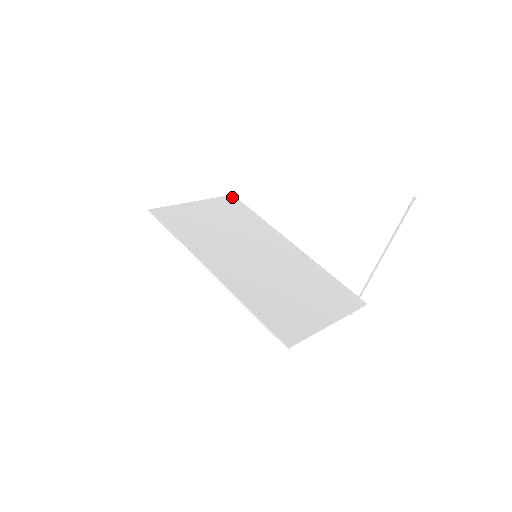
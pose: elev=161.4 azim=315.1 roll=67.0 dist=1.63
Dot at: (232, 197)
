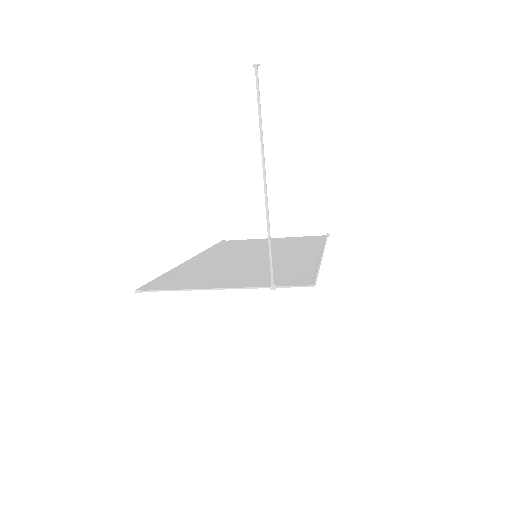
Dot at: (325, 236)
